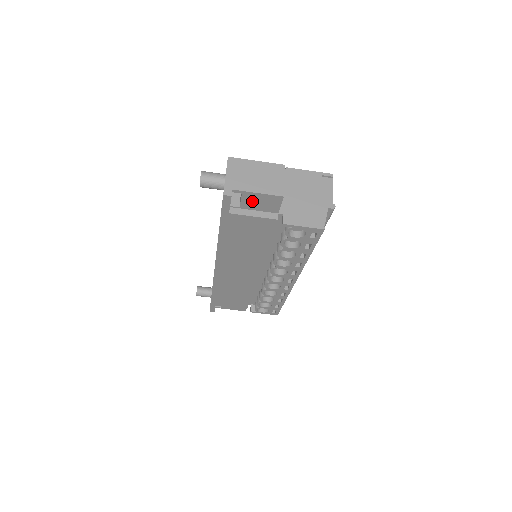
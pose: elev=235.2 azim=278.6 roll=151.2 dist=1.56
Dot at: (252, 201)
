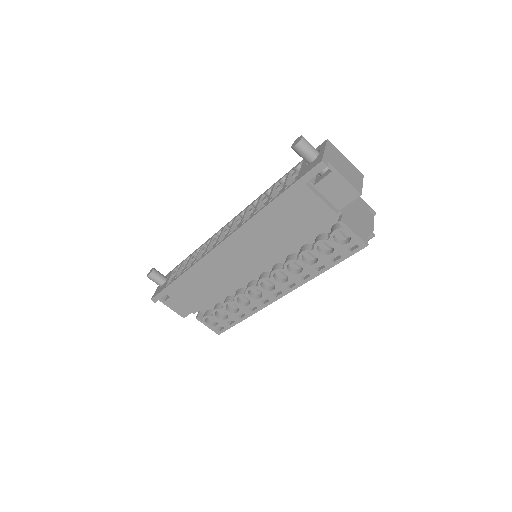
Dot at: (331, 185)
